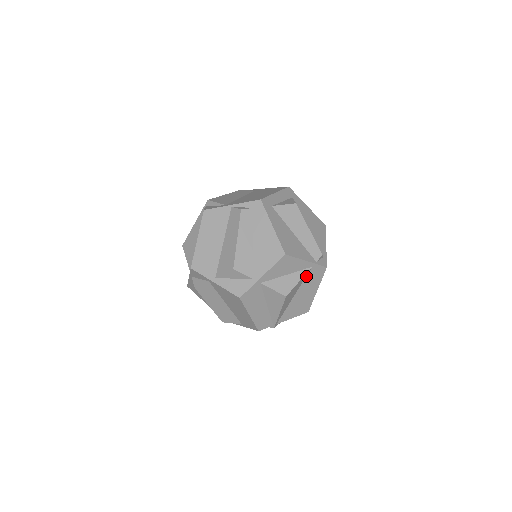
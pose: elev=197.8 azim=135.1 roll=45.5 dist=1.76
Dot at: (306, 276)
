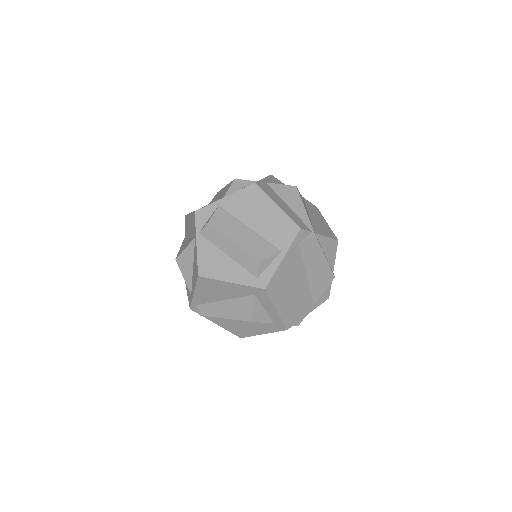
Dot at: occluded
